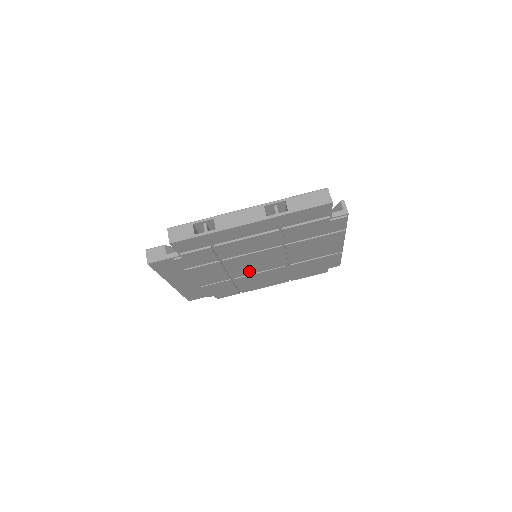
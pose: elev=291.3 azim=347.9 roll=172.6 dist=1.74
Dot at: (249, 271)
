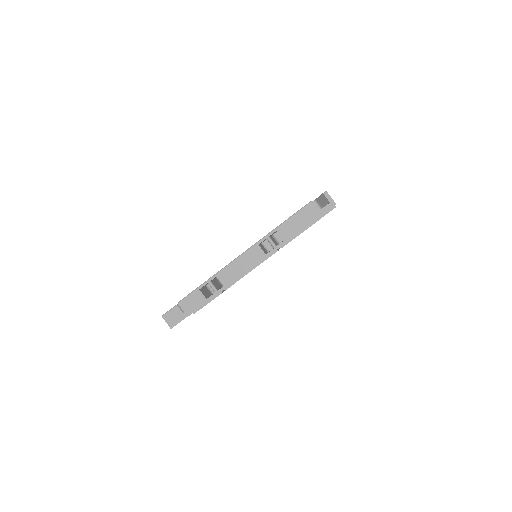
Dot at: occluded
